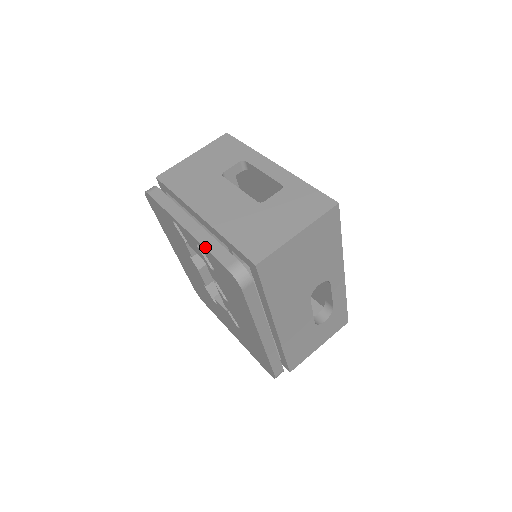
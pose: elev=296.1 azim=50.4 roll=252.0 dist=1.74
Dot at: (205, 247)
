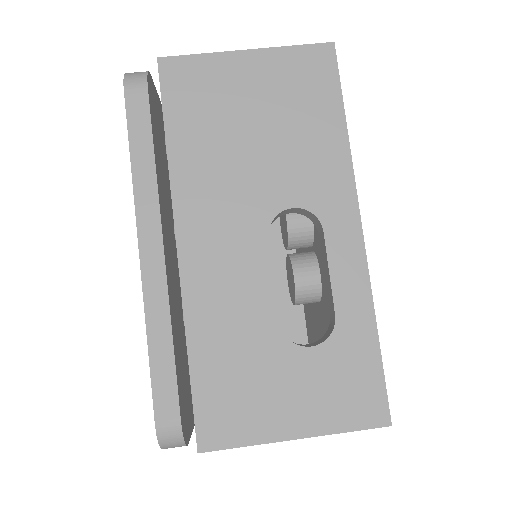
Dot at: occluded
